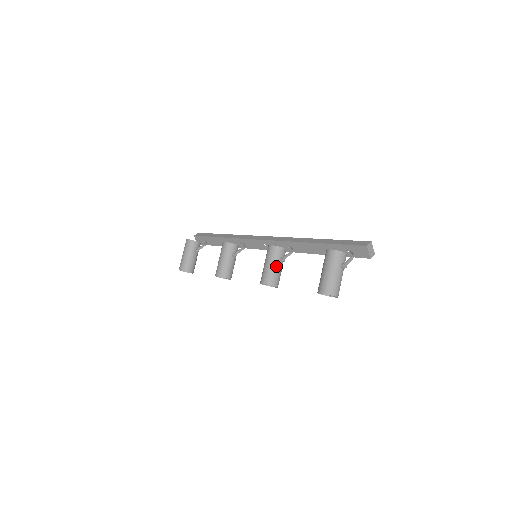
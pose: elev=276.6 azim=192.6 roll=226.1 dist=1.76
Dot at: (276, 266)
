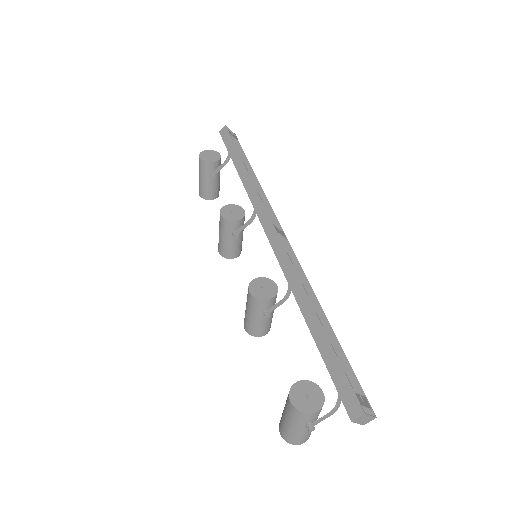
Dot at: (257, 319)
